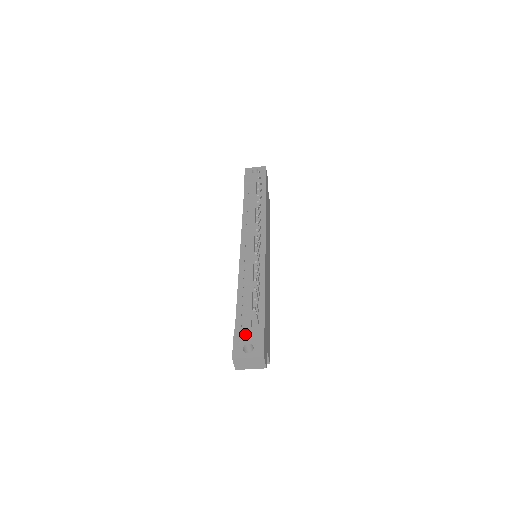
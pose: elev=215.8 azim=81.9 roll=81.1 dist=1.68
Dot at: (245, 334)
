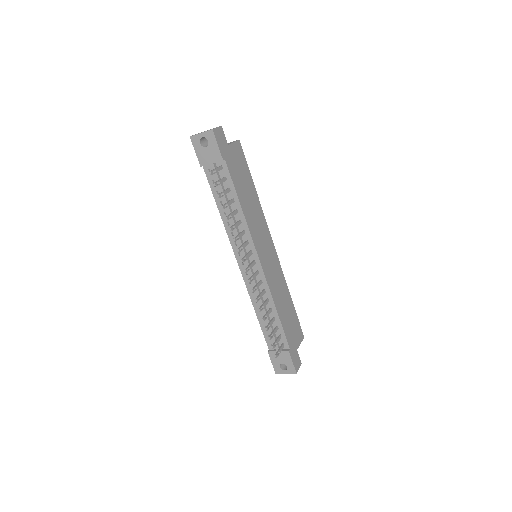
Dot at: (277, 357)
